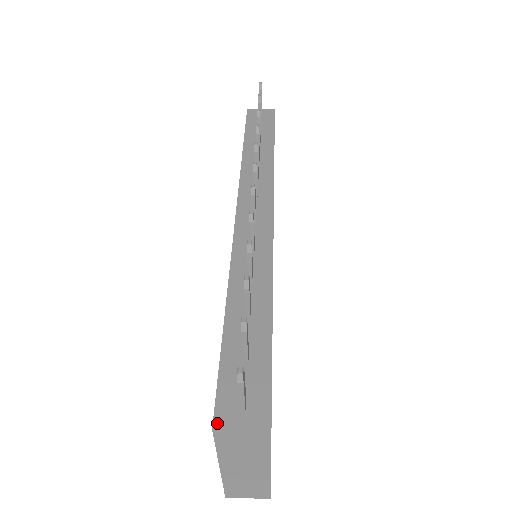
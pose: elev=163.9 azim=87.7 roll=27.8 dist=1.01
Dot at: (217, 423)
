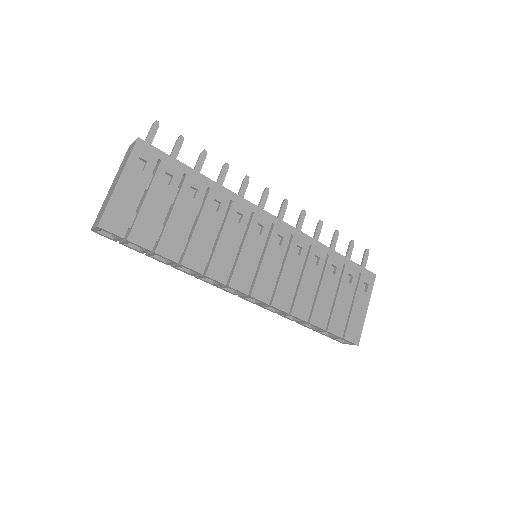
Dot at: occluded
